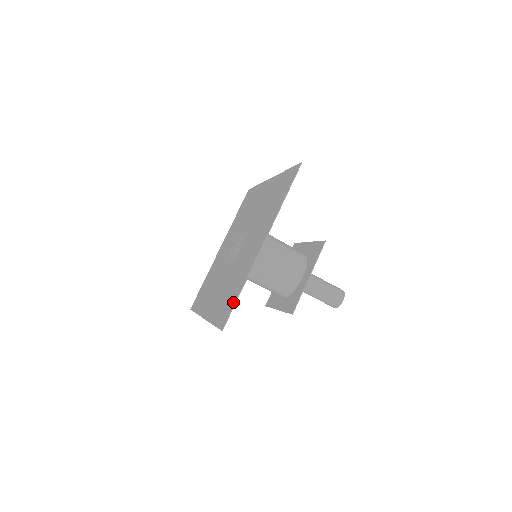
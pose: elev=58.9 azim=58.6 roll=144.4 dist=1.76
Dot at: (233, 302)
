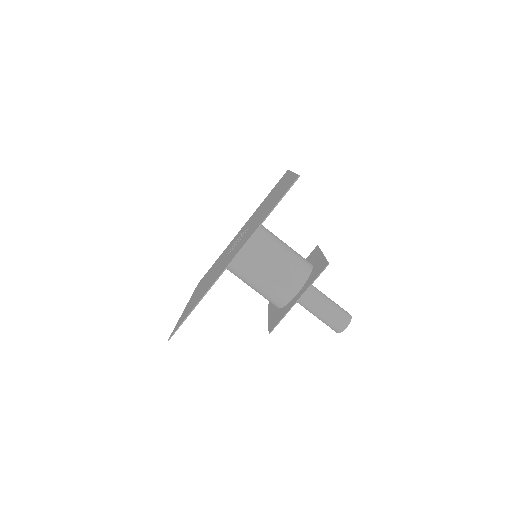
Dot at: (187, 314)
